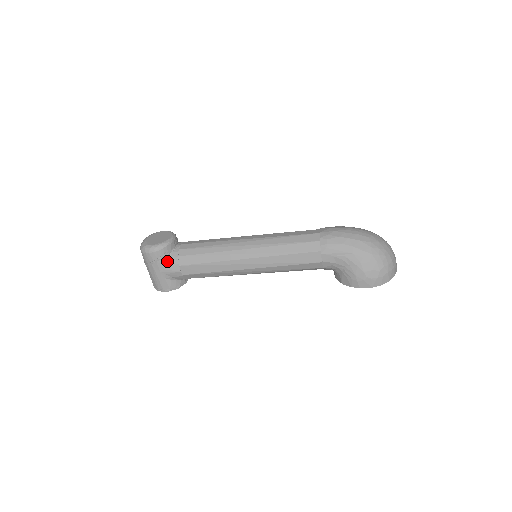
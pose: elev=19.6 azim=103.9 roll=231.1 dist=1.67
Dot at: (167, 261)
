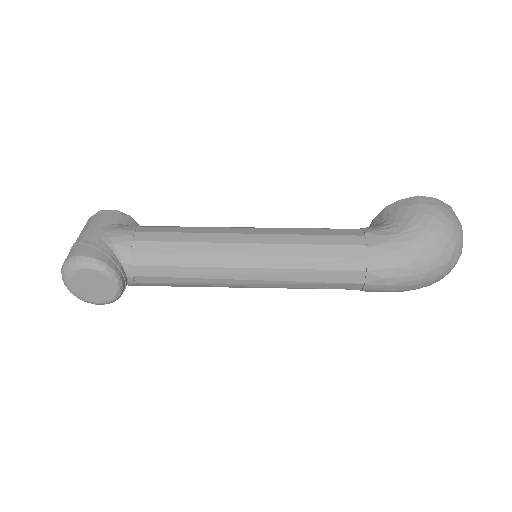
Dot at: occluded
